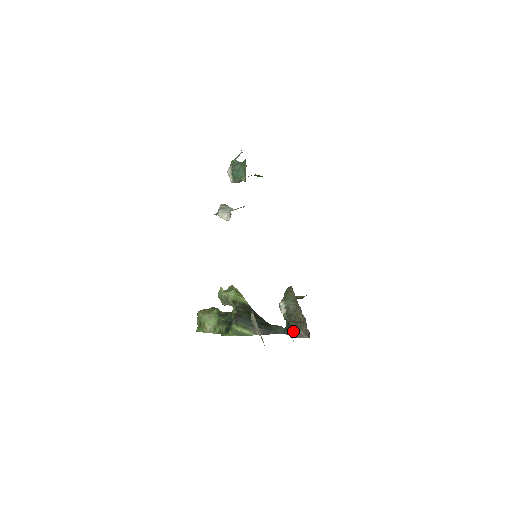
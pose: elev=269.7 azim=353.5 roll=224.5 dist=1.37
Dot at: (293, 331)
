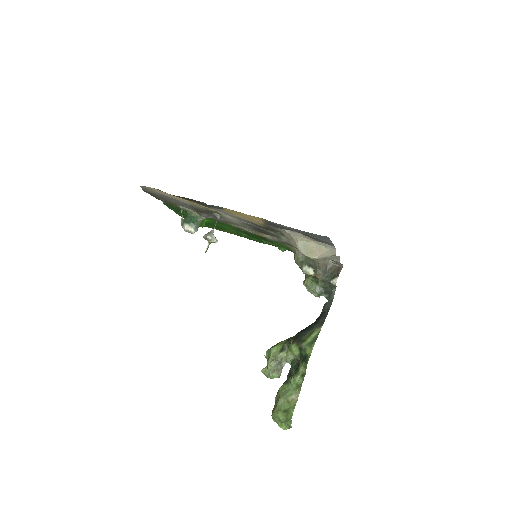
Dot at: (331, 278)
